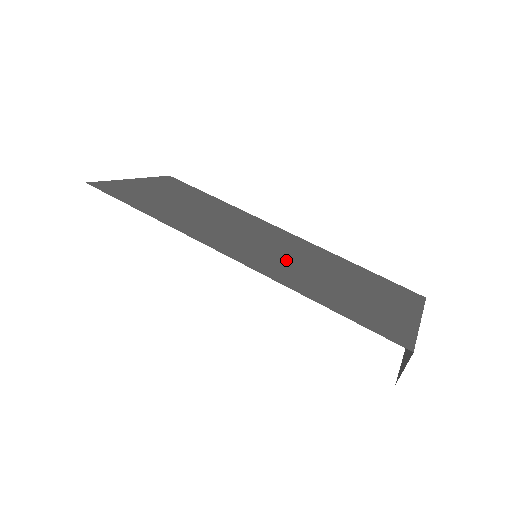
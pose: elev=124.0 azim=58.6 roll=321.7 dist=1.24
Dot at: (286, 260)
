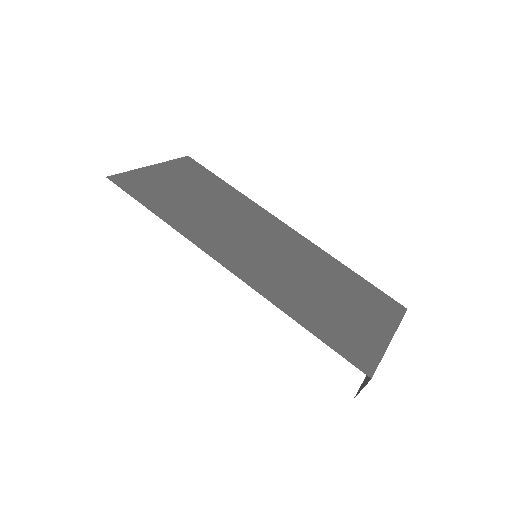
Dot at: (280, 268)
